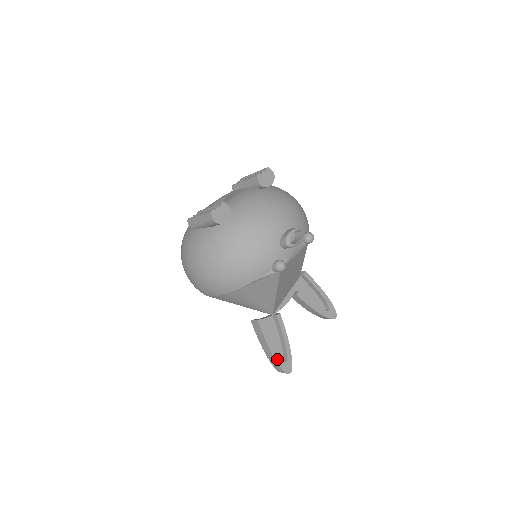
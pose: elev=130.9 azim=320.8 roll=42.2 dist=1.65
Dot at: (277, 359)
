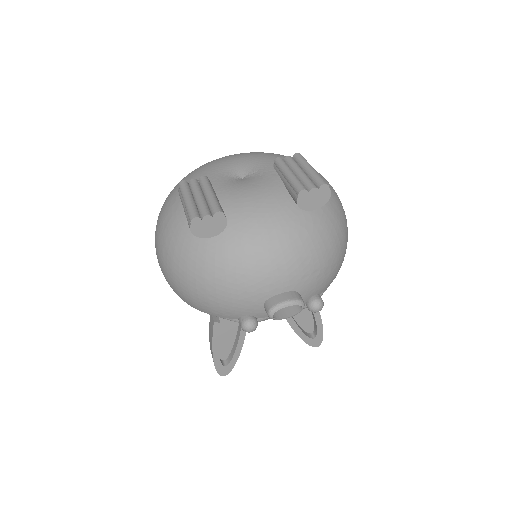
Dot at: (216, 361)
